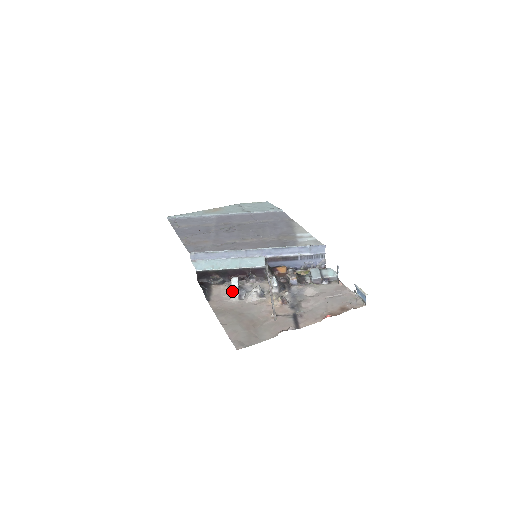
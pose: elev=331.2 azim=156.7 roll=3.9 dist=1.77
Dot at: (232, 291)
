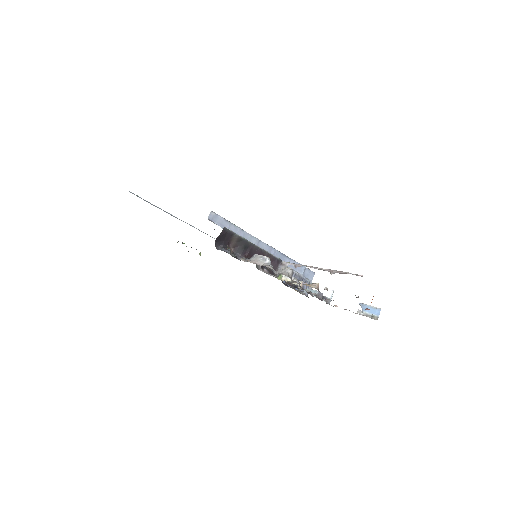
Dot at: (266, 261)
